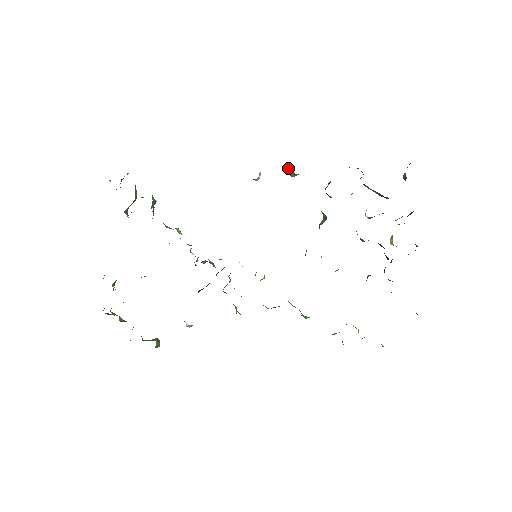
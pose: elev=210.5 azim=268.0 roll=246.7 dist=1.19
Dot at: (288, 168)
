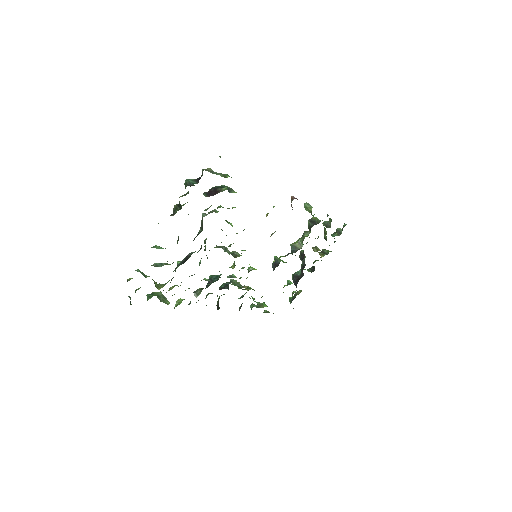
Dot at: (310, 205)
